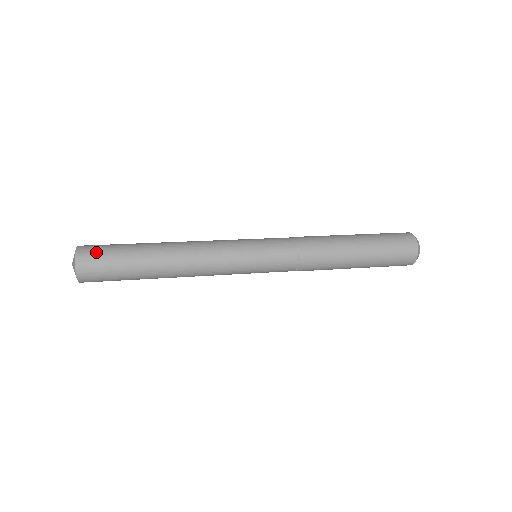
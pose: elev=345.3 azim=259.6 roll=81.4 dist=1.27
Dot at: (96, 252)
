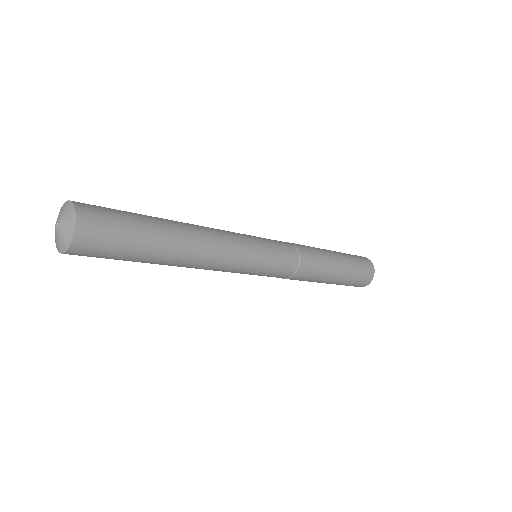
Dot at: (102, 211)
